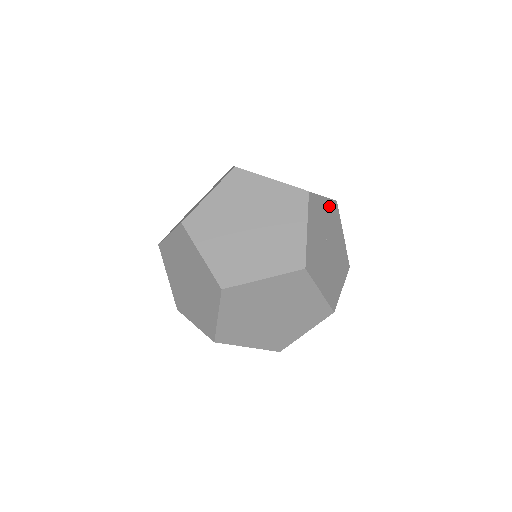
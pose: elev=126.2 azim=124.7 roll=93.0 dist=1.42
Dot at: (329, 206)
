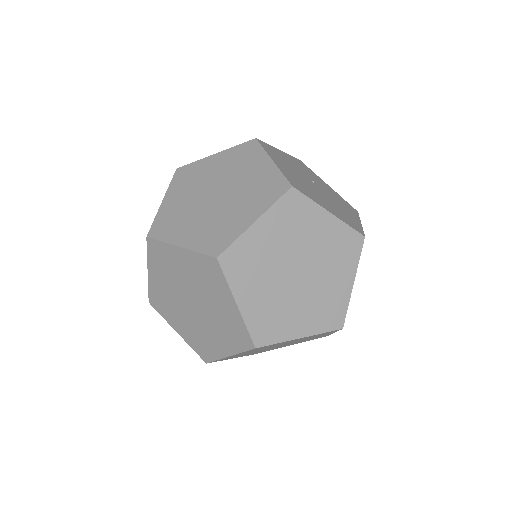
Dot at: (337, 195)
